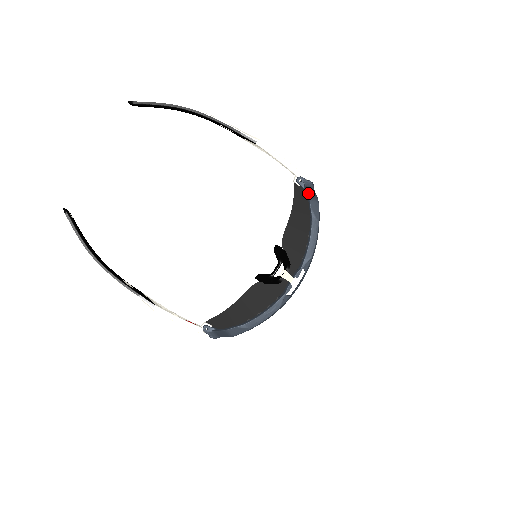
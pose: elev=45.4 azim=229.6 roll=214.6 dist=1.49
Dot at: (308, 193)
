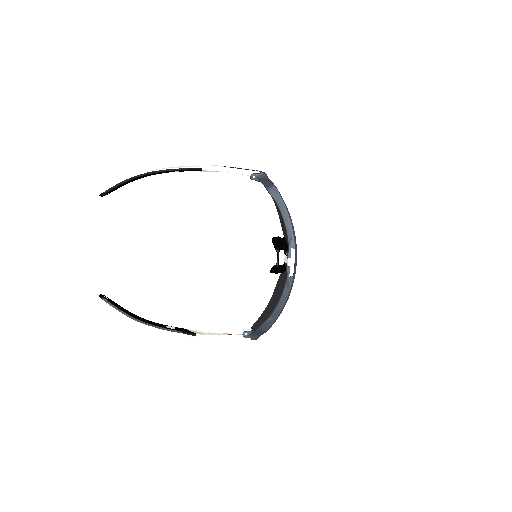
Dot at: (263, 184)
